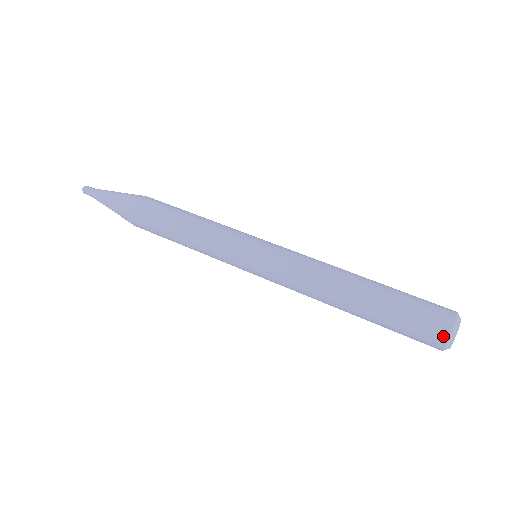
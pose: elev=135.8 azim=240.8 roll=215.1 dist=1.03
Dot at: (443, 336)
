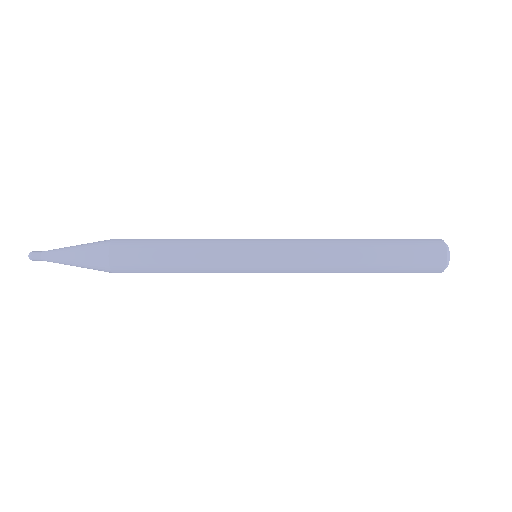
Dot at: (438, 240)
